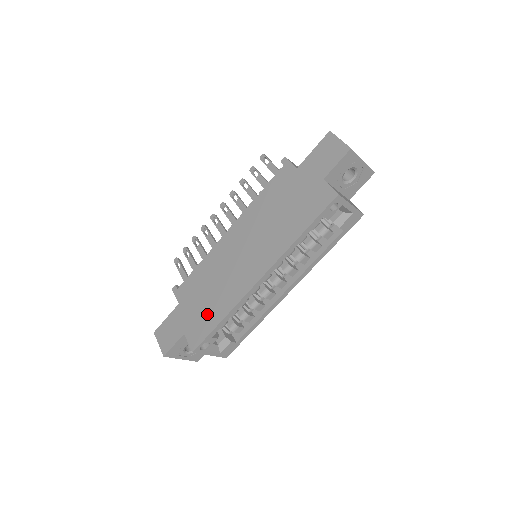
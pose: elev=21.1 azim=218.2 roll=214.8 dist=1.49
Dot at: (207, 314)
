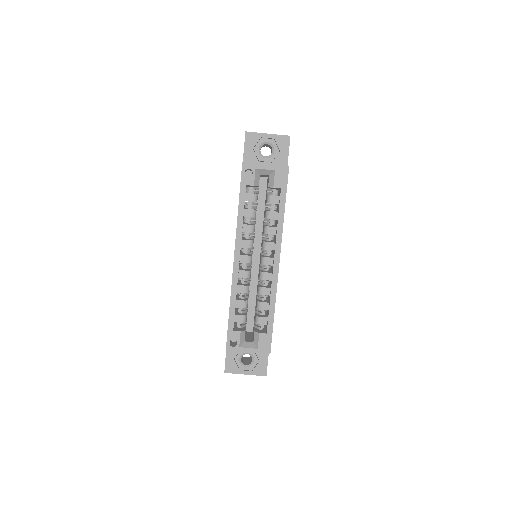
Dot at: occluded
